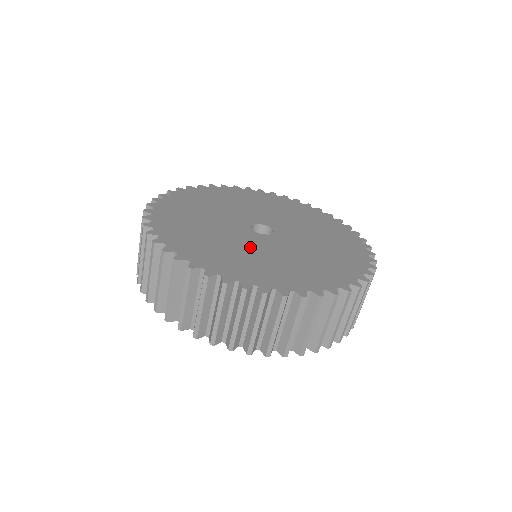
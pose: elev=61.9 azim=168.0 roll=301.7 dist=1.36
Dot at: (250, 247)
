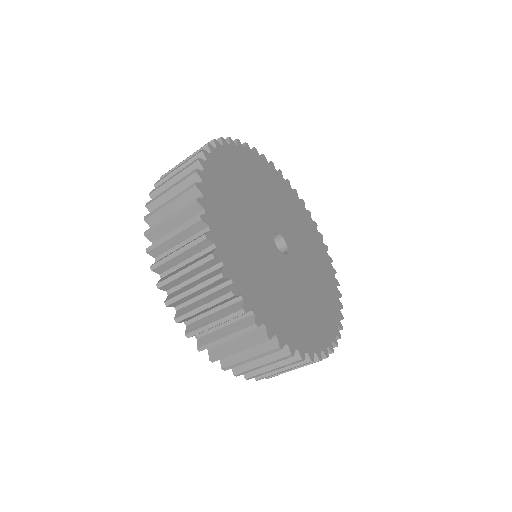
Dot at: (296, 288)
